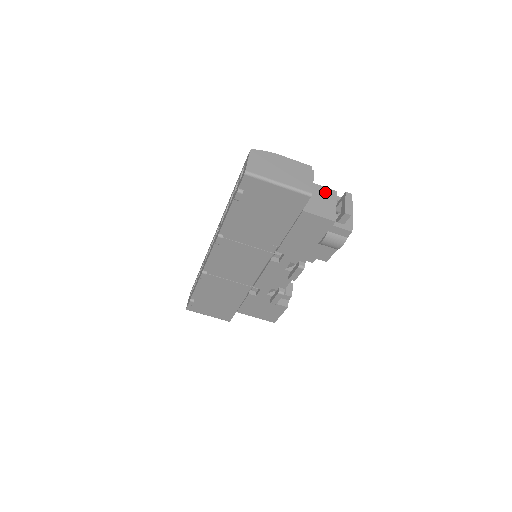
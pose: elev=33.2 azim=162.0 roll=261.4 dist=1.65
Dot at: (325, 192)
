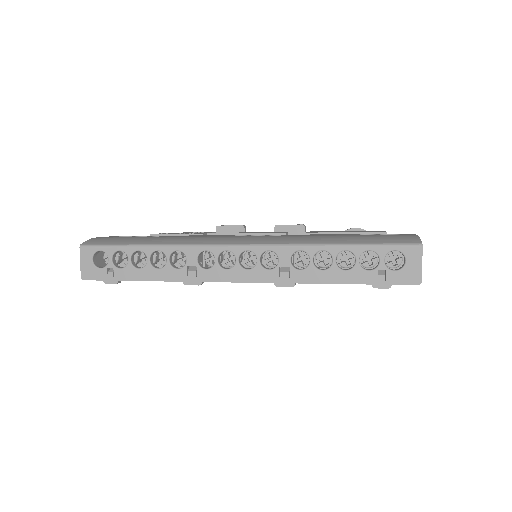
Dot at: occluded
